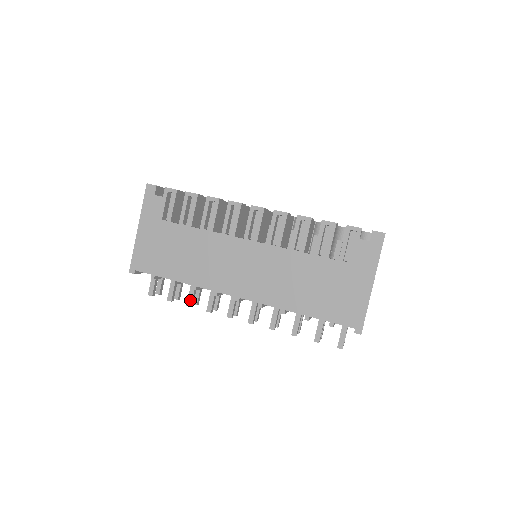
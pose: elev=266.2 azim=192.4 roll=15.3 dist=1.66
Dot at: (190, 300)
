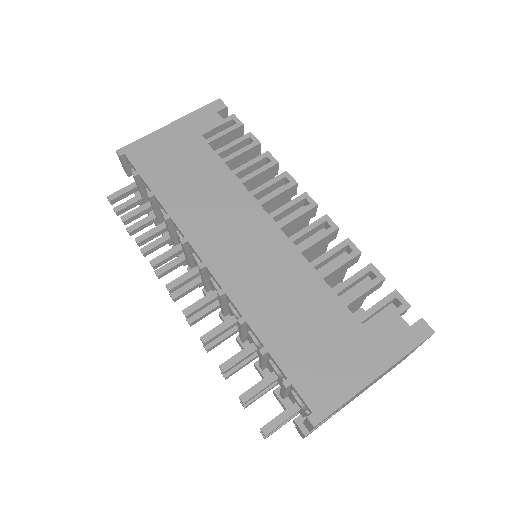
Dot at: (144, 236)
